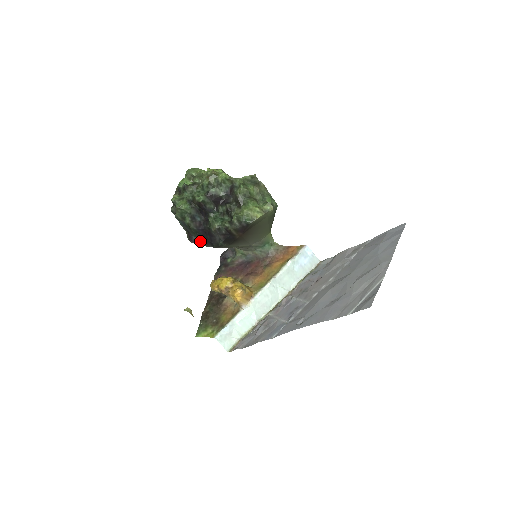
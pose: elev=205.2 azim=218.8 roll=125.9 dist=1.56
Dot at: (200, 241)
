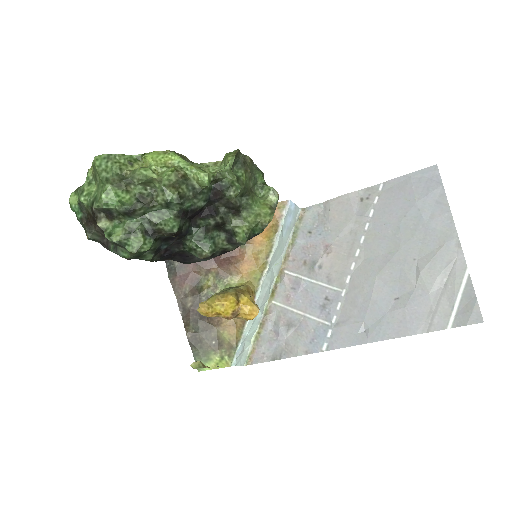
Dot at: occluded
